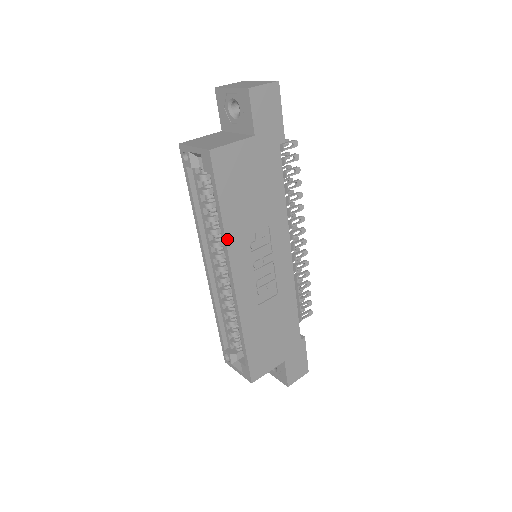
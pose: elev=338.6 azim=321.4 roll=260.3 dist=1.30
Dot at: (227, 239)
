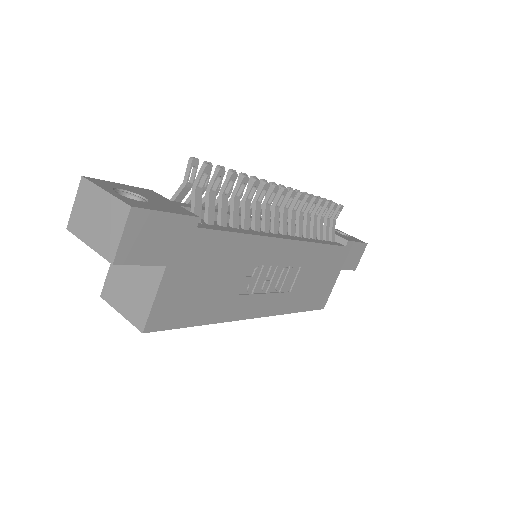
Dot at: (224, 320)
